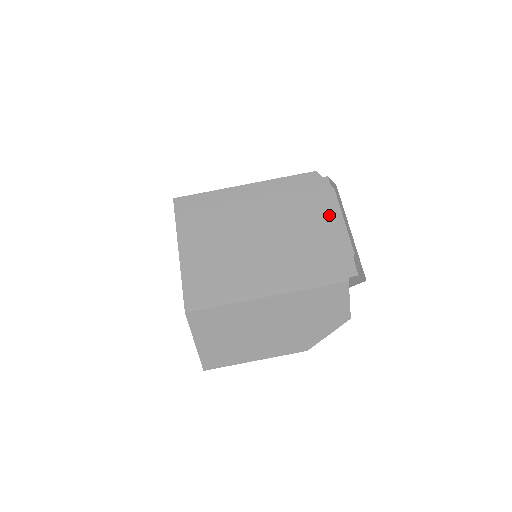
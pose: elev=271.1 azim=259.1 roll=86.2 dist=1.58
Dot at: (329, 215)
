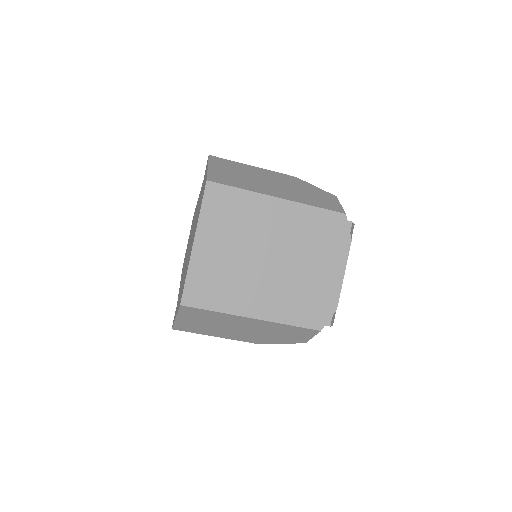
Dot at: (335, 265)
